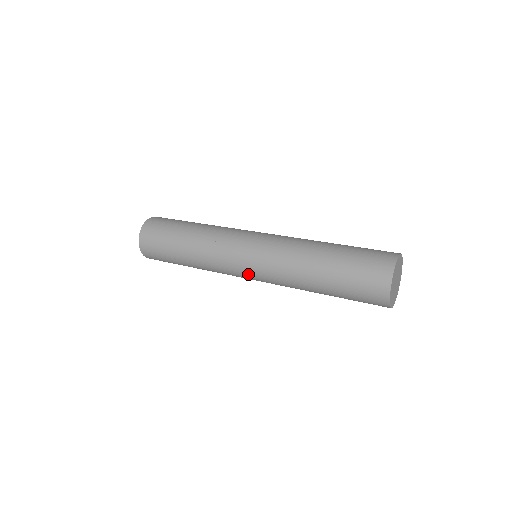
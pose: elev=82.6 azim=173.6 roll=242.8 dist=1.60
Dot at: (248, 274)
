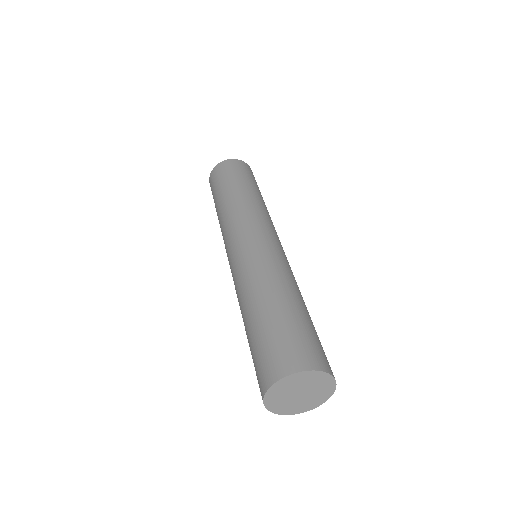
Dot at: (231, 252)
